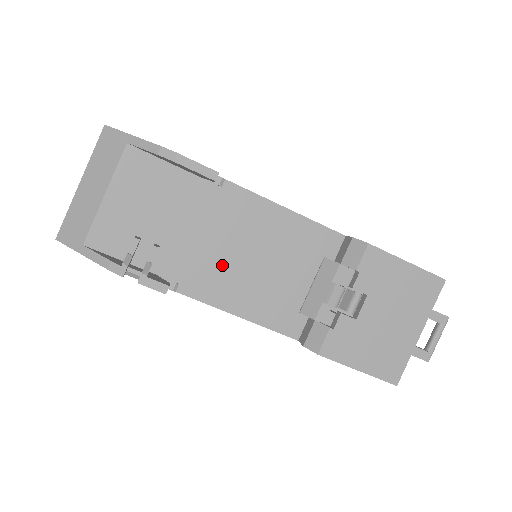
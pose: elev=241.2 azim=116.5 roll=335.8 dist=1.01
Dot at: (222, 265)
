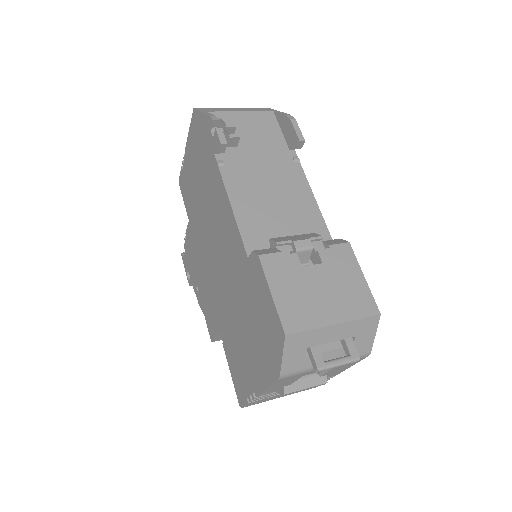
Dot at: (255, 183)
